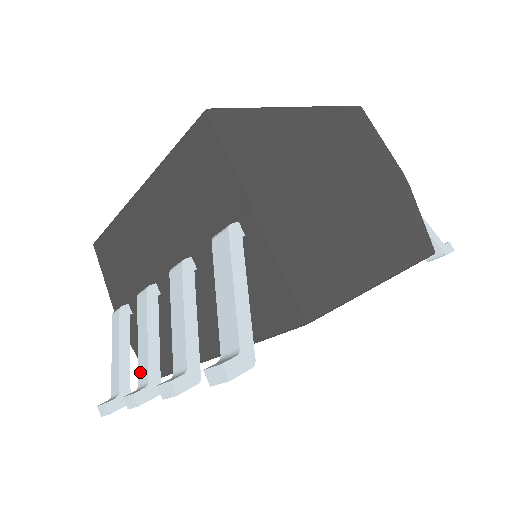
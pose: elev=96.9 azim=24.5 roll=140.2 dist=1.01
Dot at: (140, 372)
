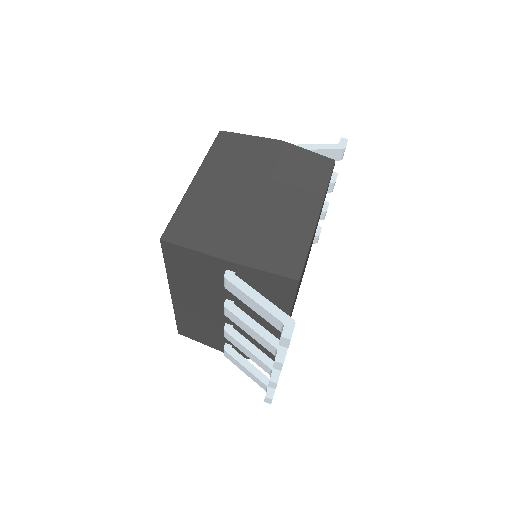
Dot at: (263, 368)
